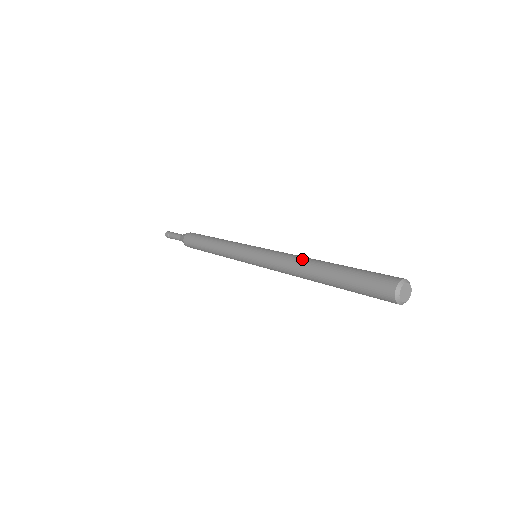
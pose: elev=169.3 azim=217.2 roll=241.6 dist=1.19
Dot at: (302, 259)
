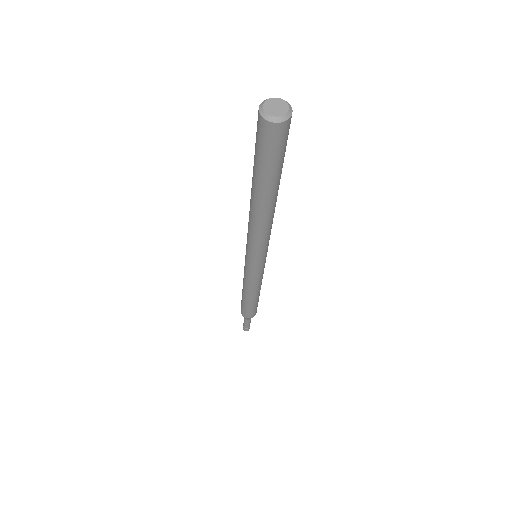
Dot at: occluded
